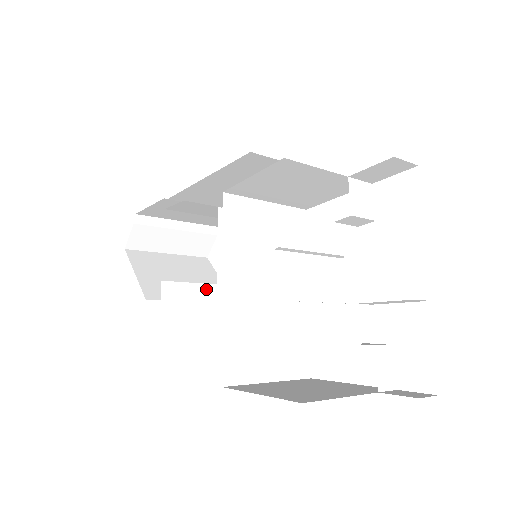
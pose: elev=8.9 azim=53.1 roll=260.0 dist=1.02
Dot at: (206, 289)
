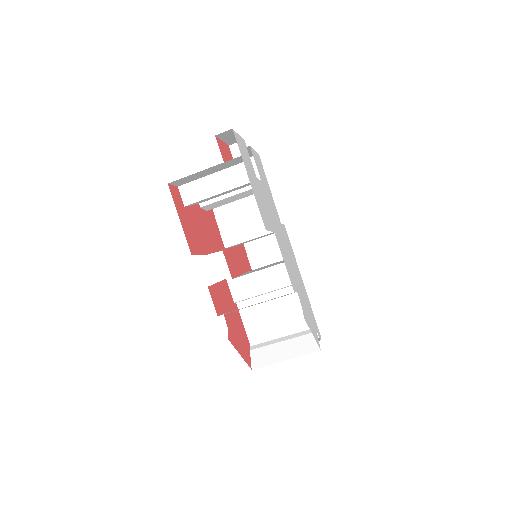
Dot at: occluded
